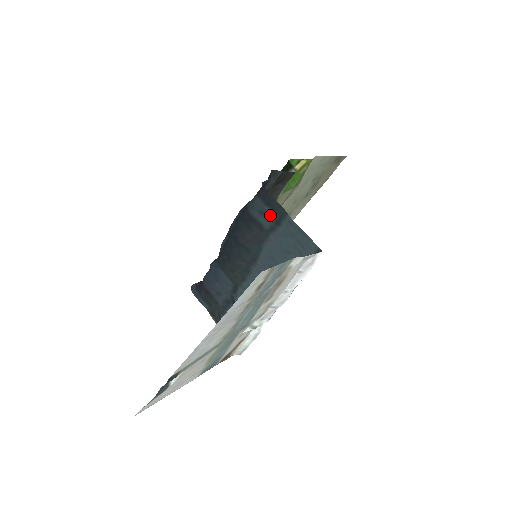
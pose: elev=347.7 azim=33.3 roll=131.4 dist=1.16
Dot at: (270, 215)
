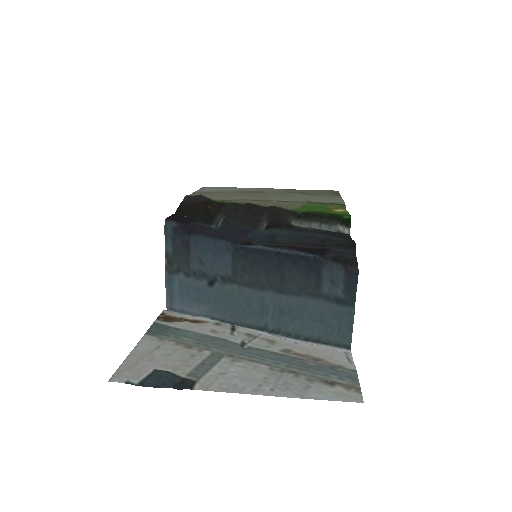
Dot at: (338, 290)
